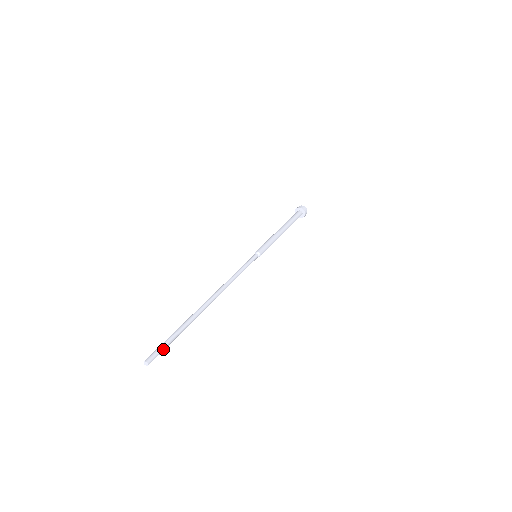
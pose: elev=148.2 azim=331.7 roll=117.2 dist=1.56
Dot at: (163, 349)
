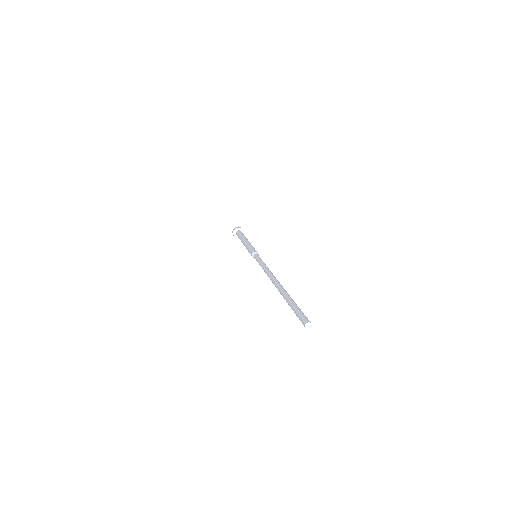
Dot at: (303, 313)
